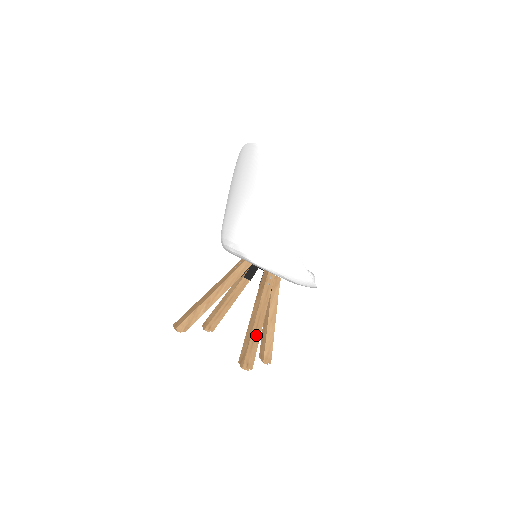
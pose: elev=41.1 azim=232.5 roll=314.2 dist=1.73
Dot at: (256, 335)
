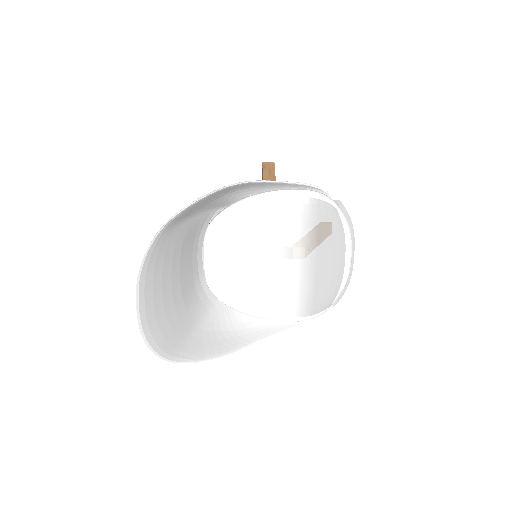
Dot at: occluded
